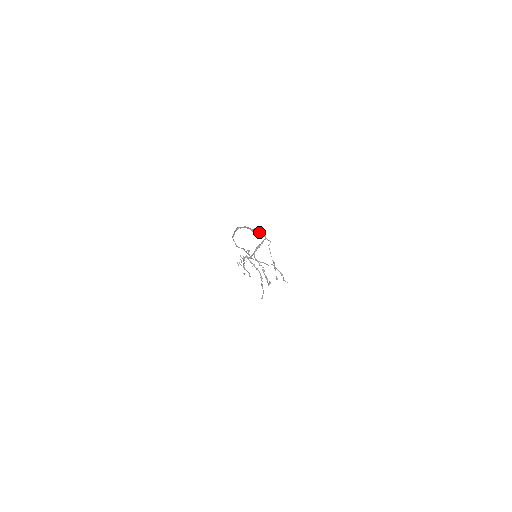
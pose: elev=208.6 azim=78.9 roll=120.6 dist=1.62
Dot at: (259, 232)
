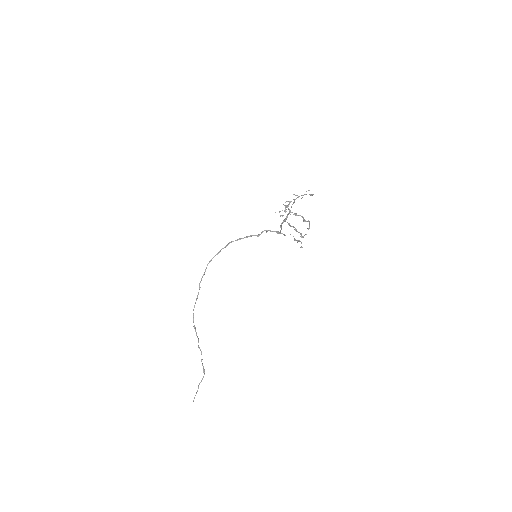
Dot at: (271, 231)
